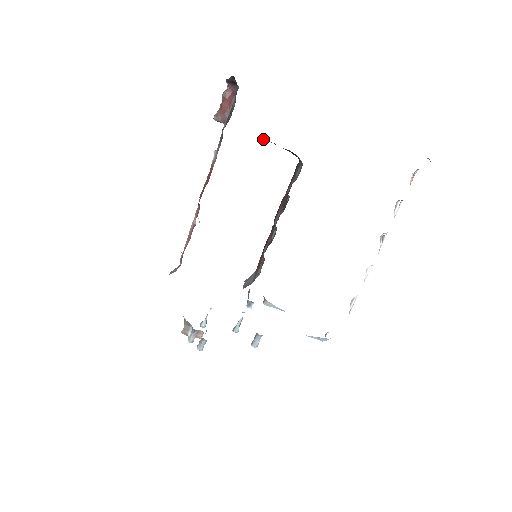
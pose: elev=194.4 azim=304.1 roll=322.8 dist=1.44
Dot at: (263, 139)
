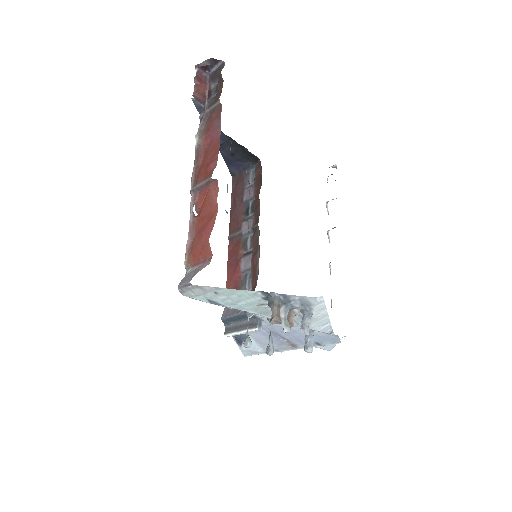
Dot at: (220, 140)
